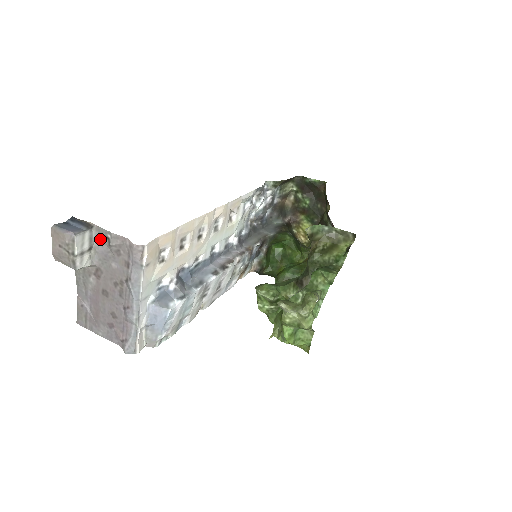
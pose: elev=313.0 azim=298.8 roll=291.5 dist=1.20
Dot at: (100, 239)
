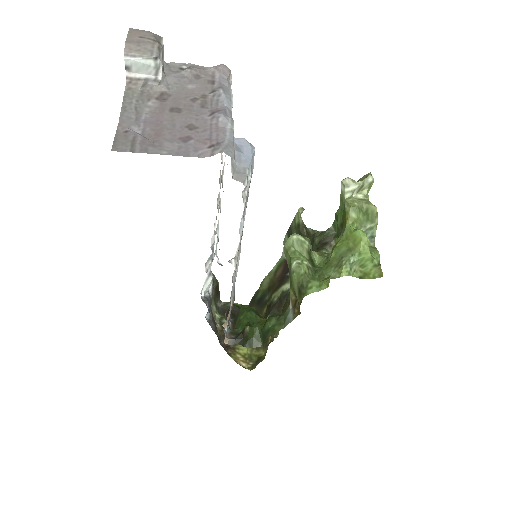
Dot at: (171, 70)
